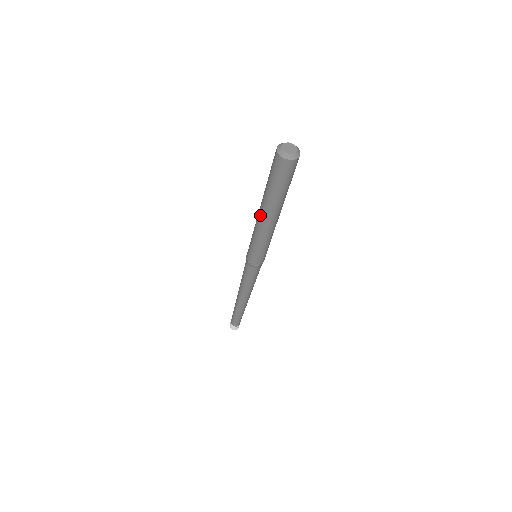
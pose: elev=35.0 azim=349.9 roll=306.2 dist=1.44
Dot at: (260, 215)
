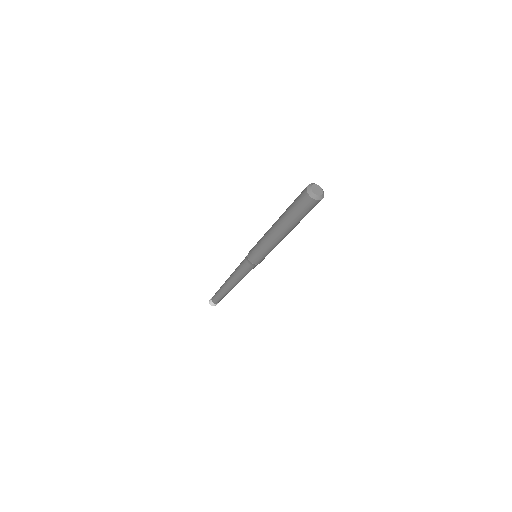
Dot at: (273, 225)
